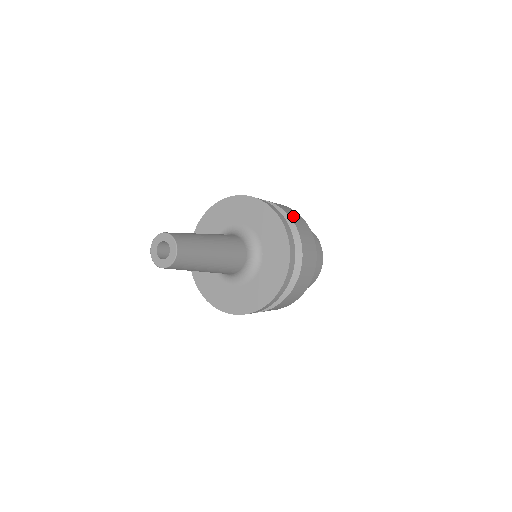
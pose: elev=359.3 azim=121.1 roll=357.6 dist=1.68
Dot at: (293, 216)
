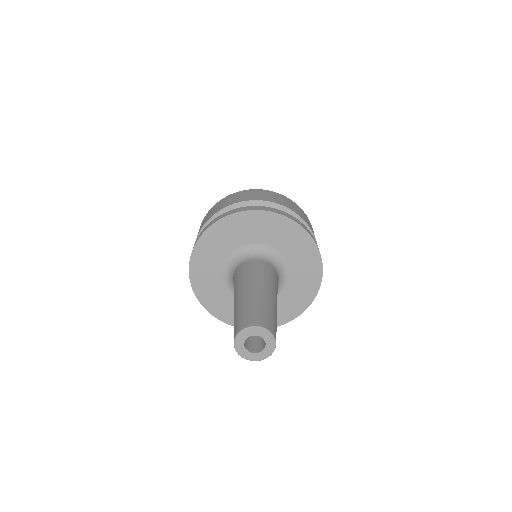
Dot at: (302, 216)
